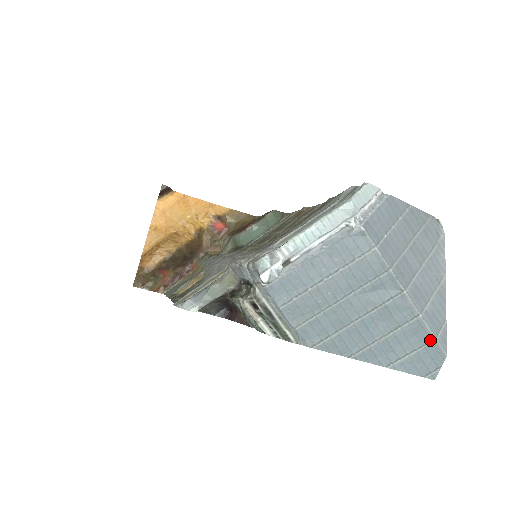
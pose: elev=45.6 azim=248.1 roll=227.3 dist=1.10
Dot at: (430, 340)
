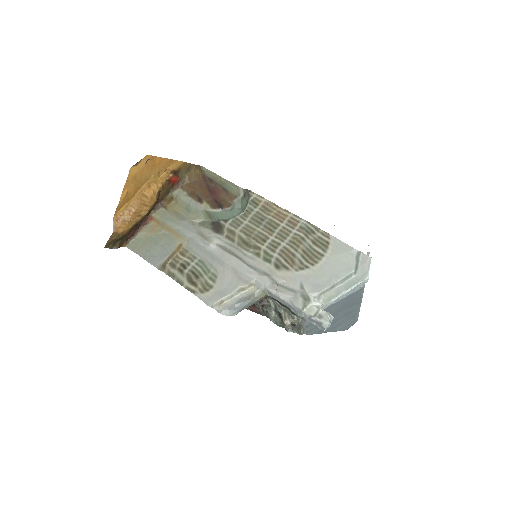
Dot at: (356, 318)
